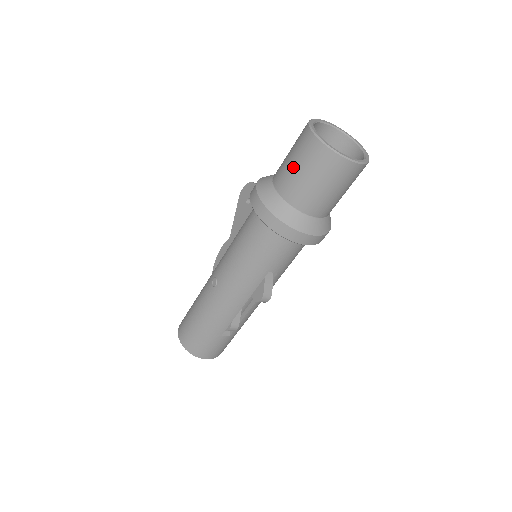
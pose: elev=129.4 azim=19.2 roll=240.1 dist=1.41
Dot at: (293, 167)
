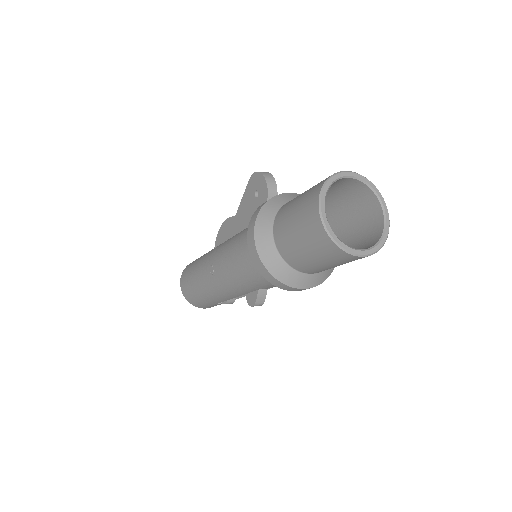
Dot at: (294, 233)
